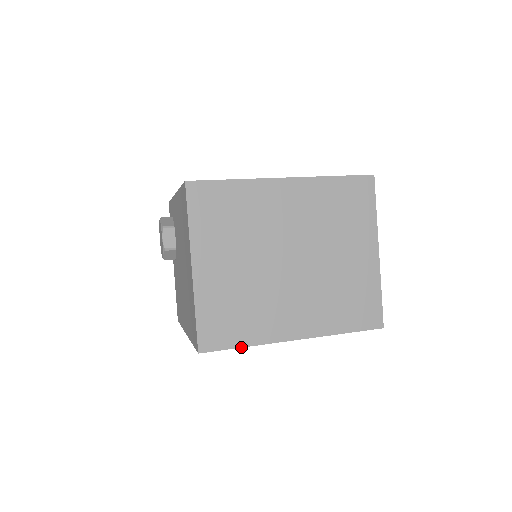
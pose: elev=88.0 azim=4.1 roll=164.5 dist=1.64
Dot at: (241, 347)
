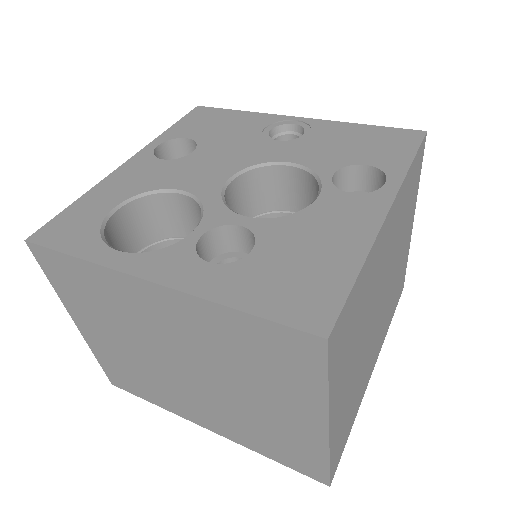
Dot at: occluded
